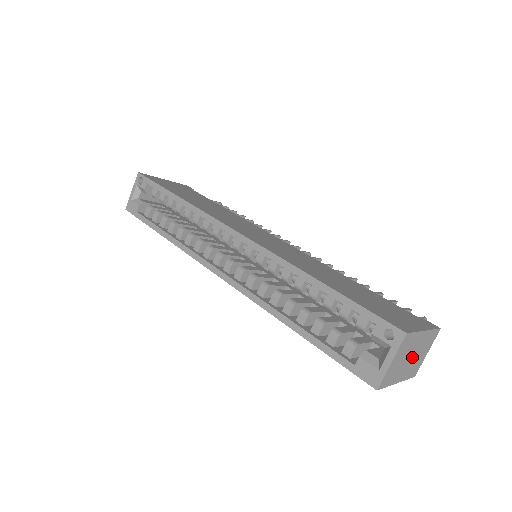
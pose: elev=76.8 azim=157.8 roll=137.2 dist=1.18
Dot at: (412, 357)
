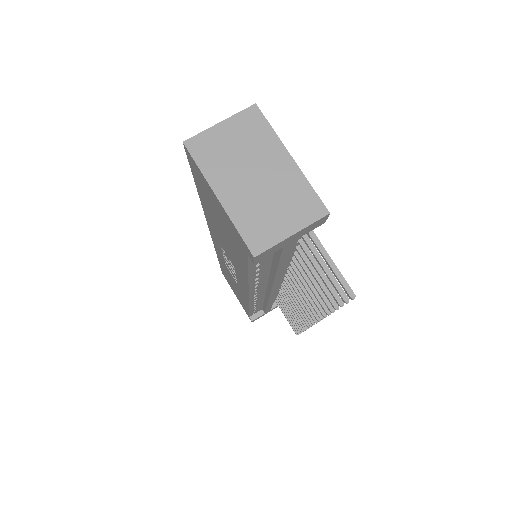
Dot at: (257, 182)
